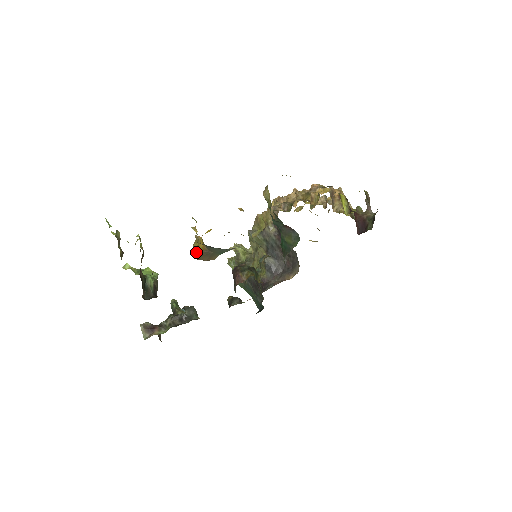
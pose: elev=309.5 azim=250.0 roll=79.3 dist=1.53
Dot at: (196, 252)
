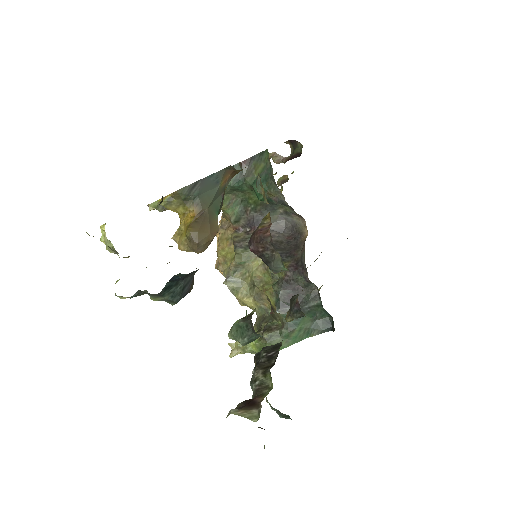
Dot at: (190, 228)
